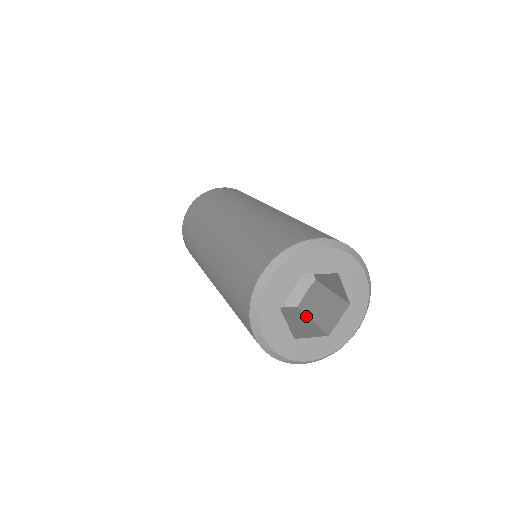
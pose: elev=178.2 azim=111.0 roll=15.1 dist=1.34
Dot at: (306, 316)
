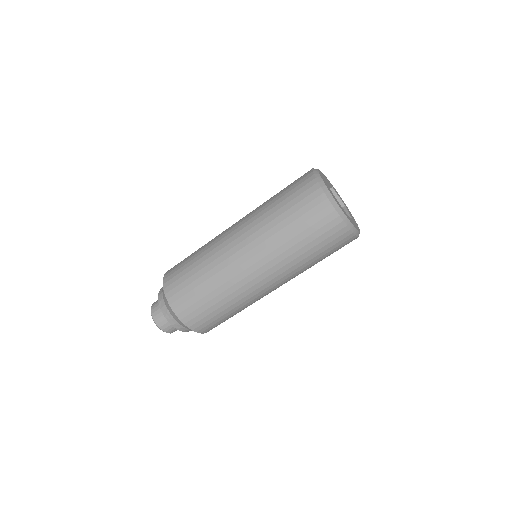
Dot at: occluded
